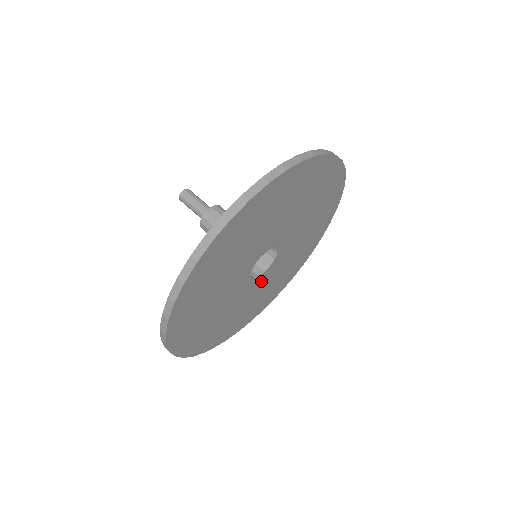
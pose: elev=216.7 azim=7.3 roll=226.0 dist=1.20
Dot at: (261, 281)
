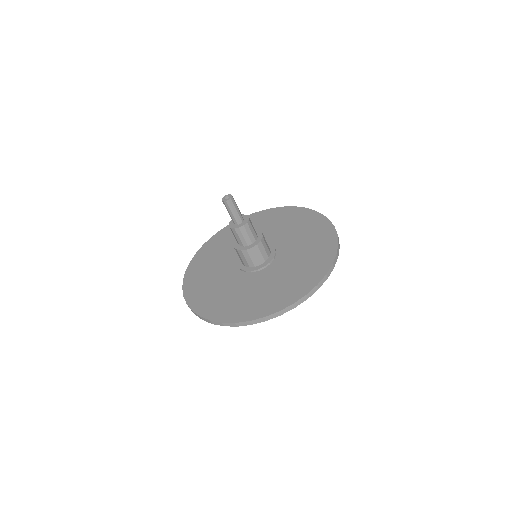
Dot at: occluded
